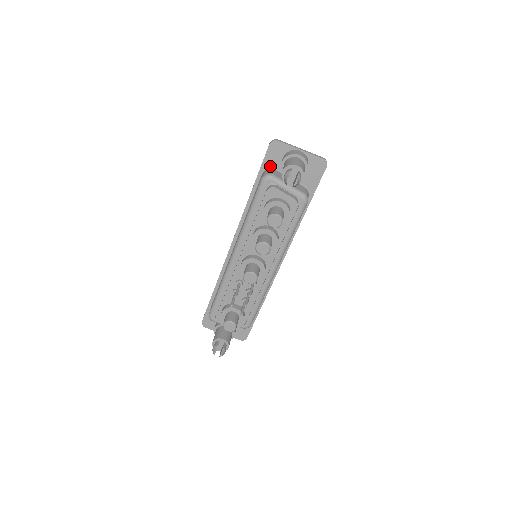
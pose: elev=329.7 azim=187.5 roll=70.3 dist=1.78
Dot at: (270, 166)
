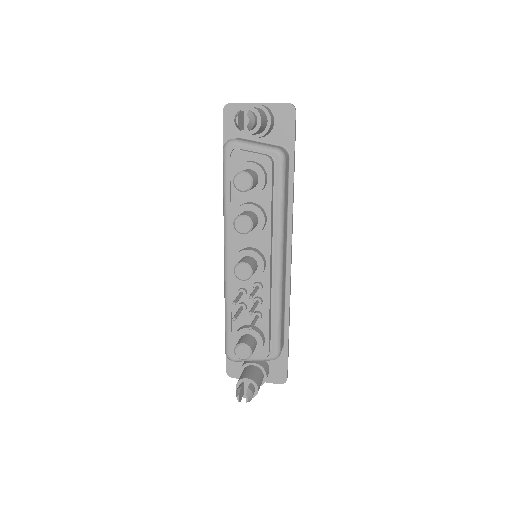
Dot at: (233, 137)
